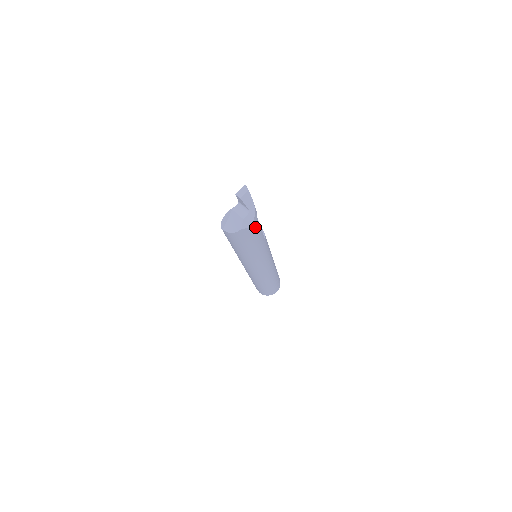
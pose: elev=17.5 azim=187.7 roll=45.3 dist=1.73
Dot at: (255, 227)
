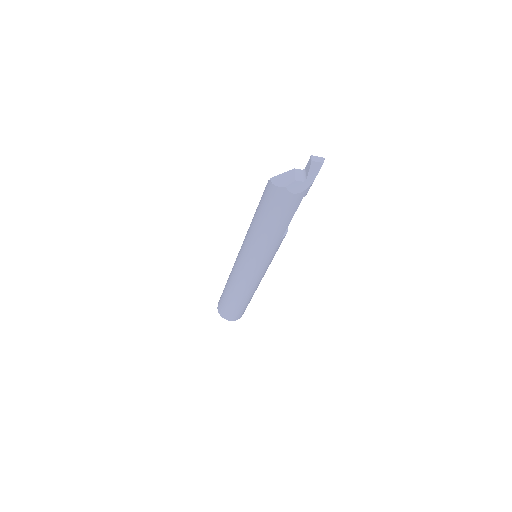
Dot at: (293, 204)
